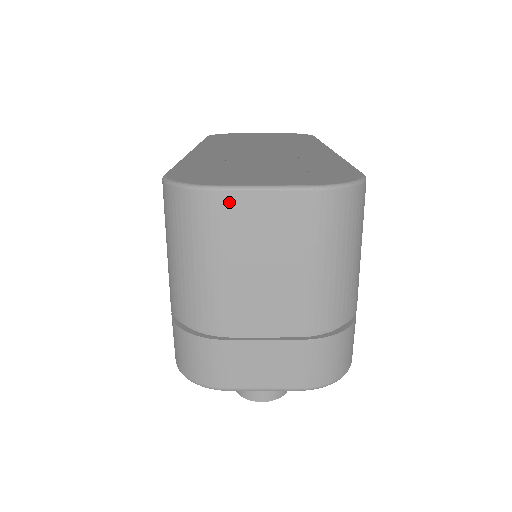
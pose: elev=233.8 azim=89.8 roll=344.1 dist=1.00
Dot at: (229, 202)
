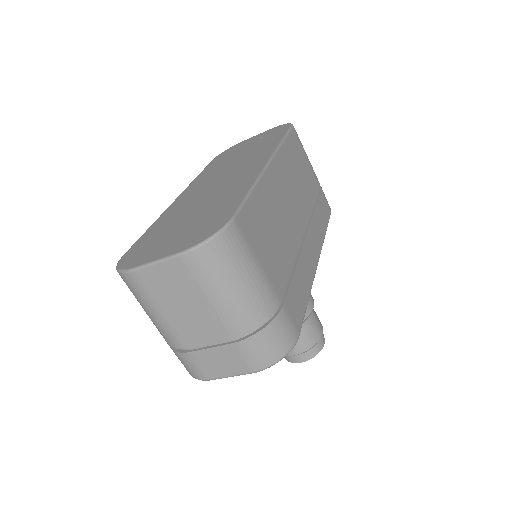
Dot at: (141, 276)
